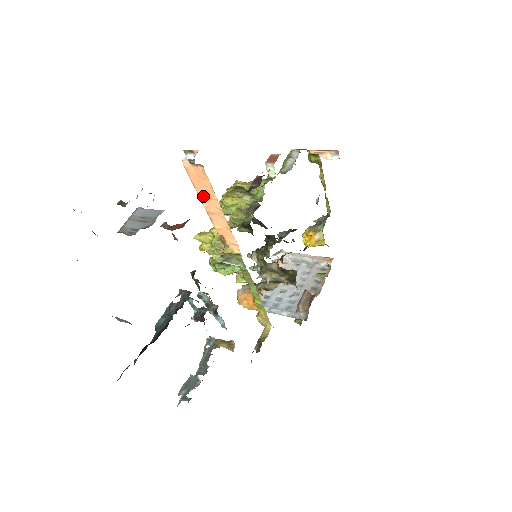
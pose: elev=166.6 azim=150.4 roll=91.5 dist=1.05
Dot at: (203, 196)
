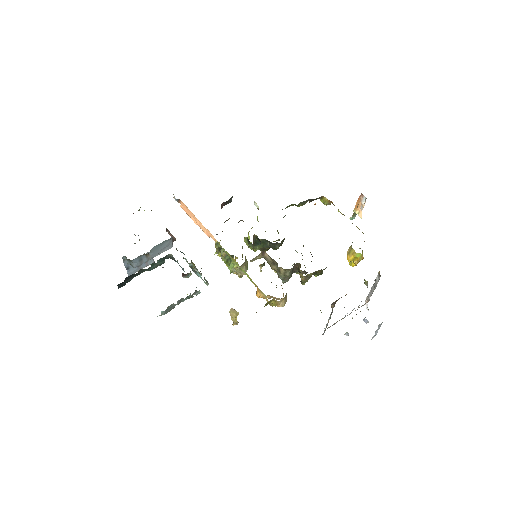
Dot at: (191, 217)
